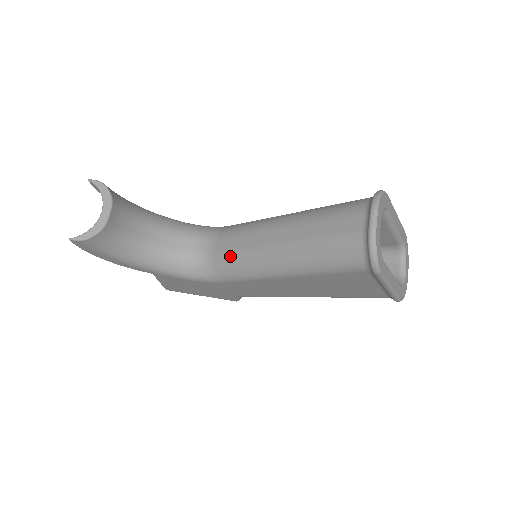
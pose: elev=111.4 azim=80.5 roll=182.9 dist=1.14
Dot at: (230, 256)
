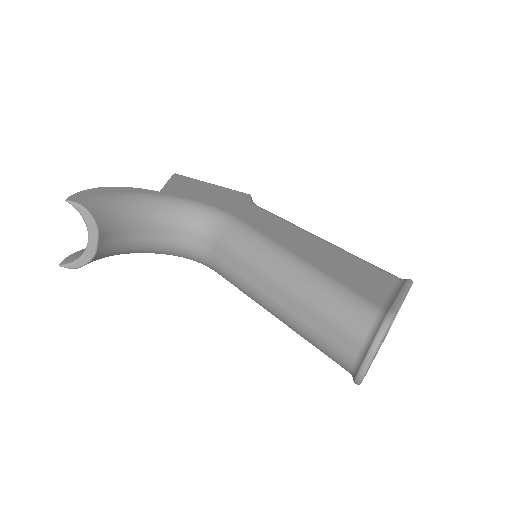
Dot at: (228, 273)
